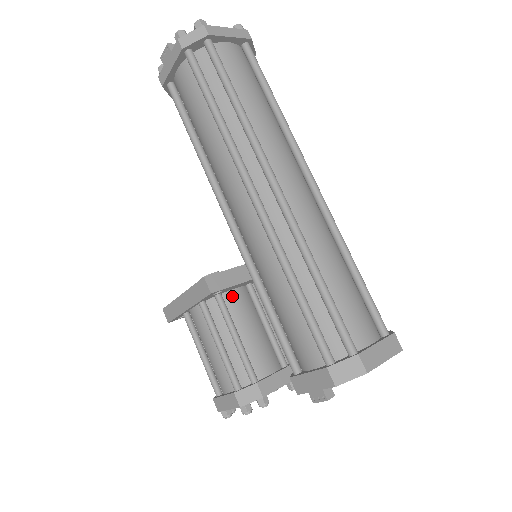
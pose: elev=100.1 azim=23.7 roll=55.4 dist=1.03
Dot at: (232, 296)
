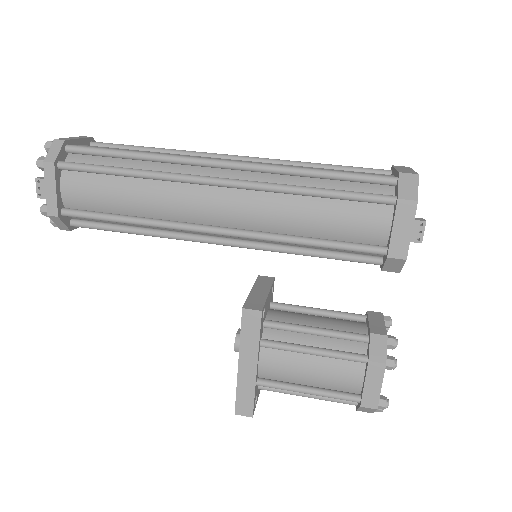
Dot at: (273, 316)
